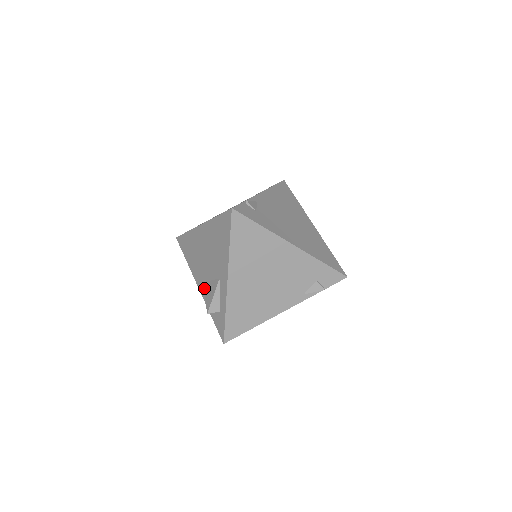
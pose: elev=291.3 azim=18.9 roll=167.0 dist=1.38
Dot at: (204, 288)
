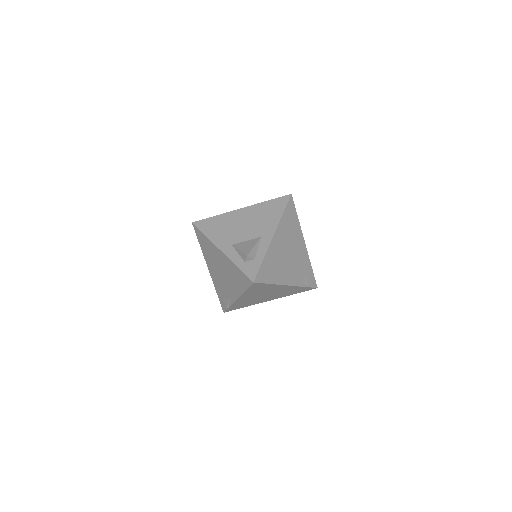
Dot at: (235, 246)
